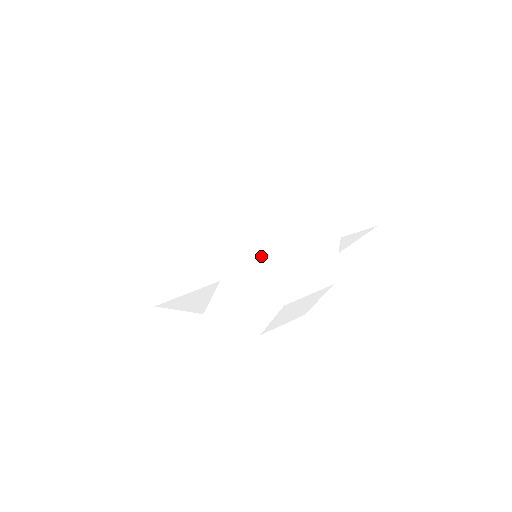
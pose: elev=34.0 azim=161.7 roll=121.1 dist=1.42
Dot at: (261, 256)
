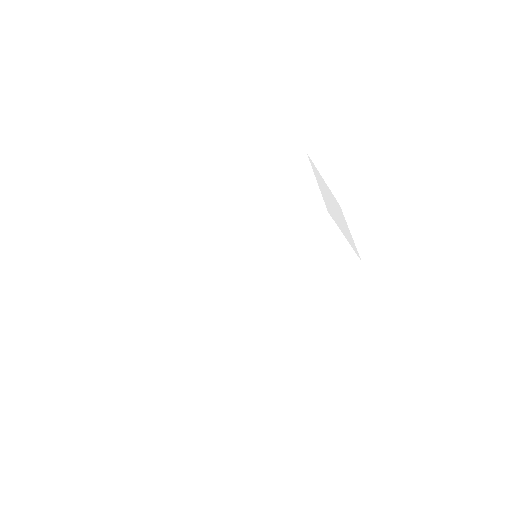
Dot at: (229, 261)
